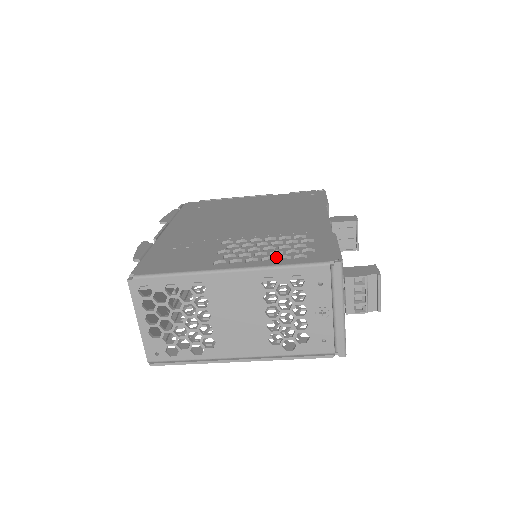
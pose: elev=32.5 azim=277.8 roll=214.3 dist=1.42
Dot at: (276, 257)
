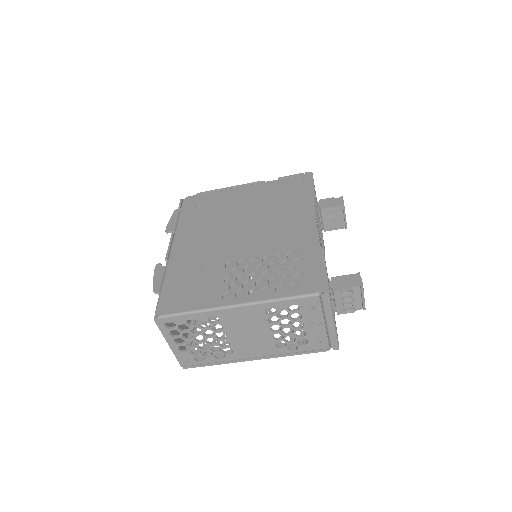
Dot at: (274, 287)
